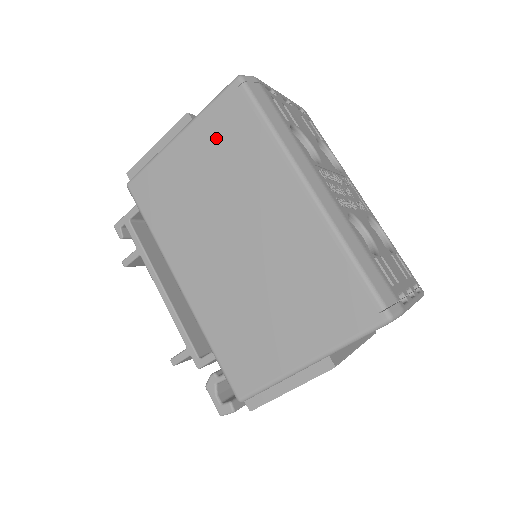
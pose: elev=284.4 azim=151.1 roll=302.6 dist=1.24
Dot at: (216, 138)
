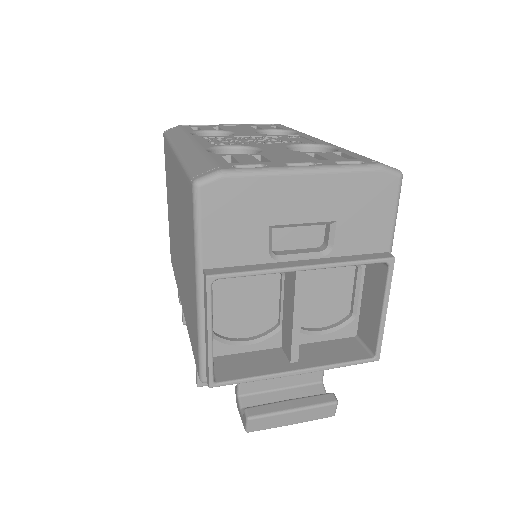
Dot at: occluded
